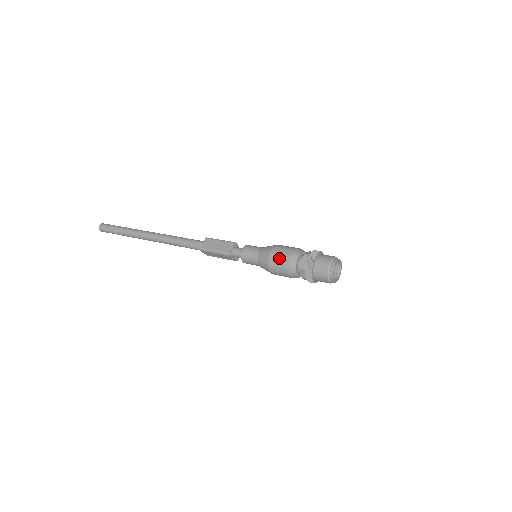
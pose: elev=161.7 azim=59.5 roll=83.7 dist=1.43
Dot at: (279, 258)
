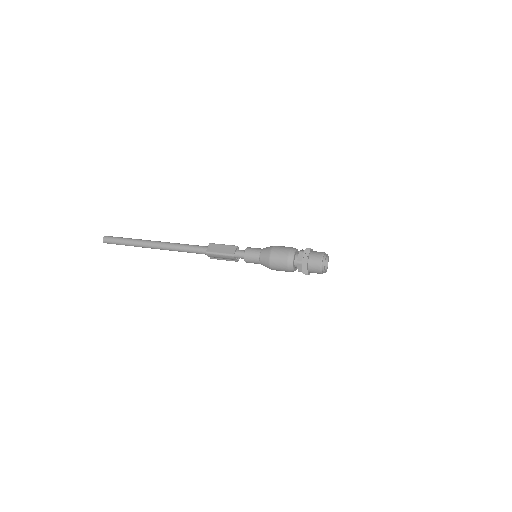
Dot at: (279, 255)
